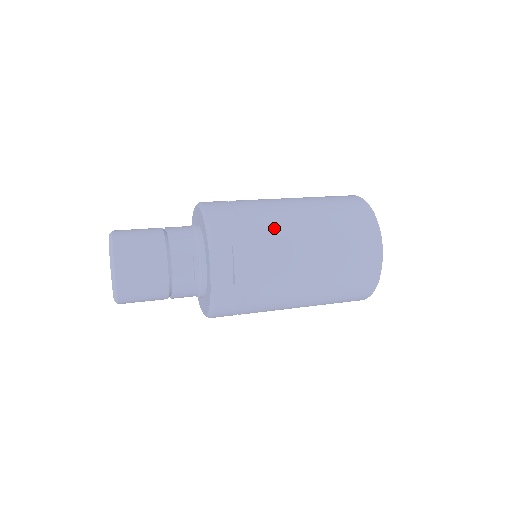
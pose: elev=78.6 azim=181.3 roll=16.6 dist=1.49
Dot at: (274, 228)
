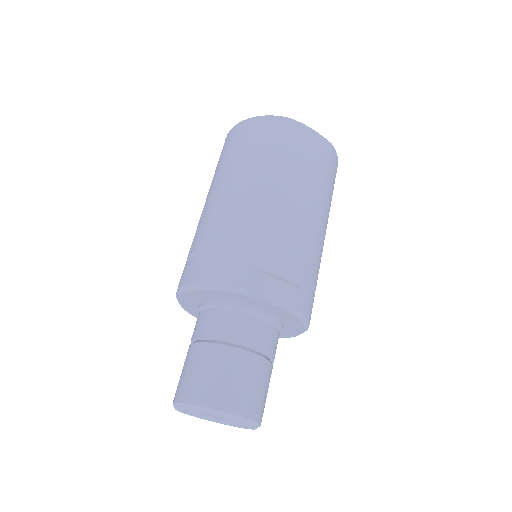
Dot at: (249, 218)
